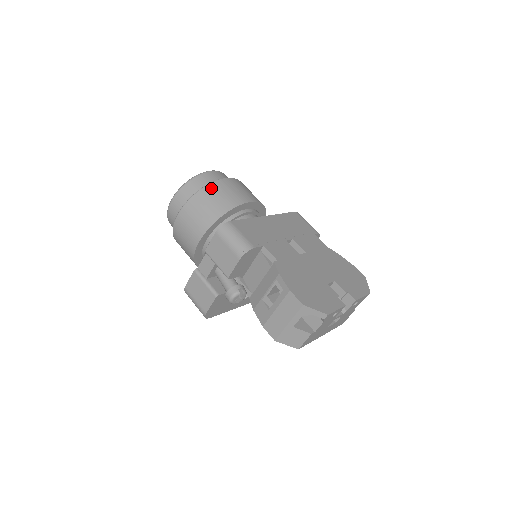
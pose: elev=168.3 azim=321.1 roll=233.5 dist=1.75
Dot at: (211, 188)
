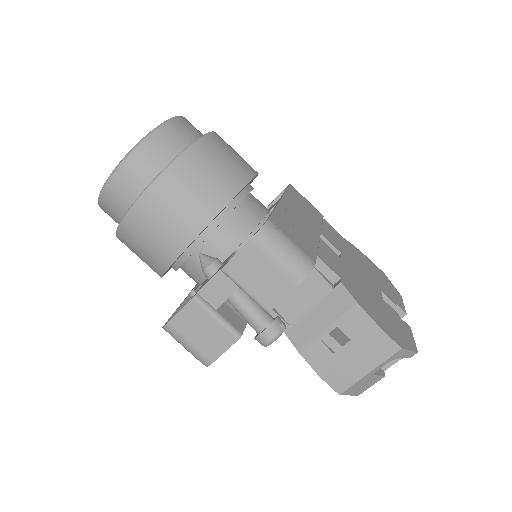
Dot at: (199, 152)
